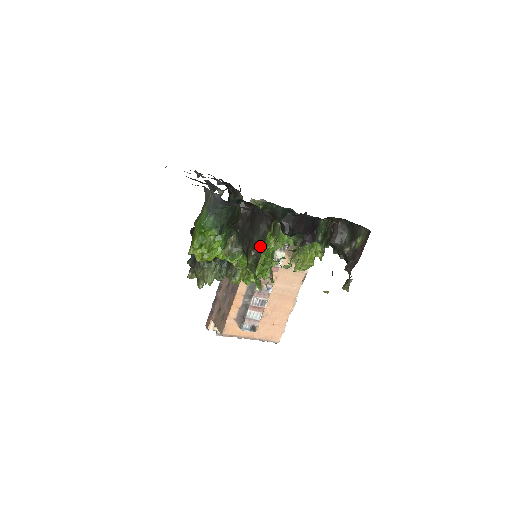
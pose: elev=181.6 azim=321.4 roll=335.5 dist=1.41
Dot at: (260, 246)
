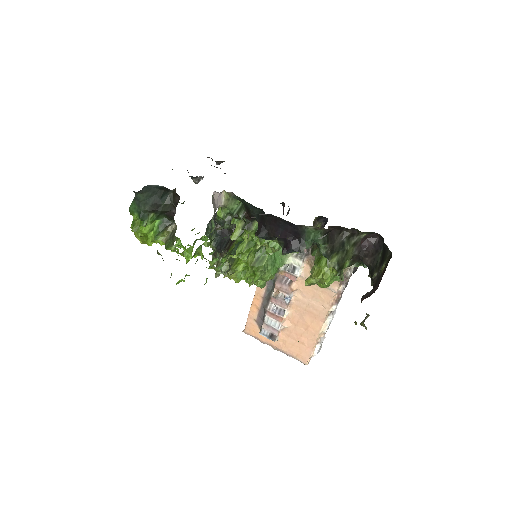
Dot at: occluded
